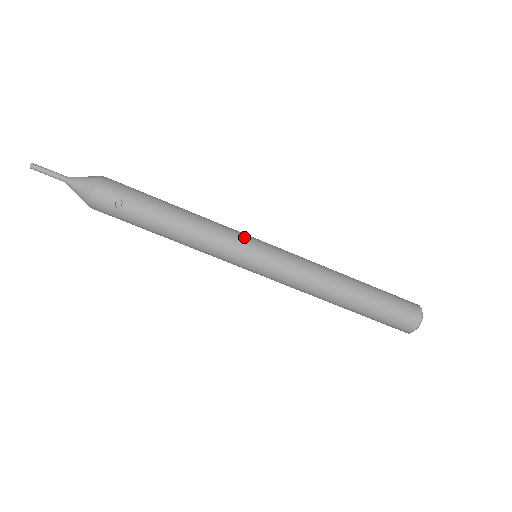
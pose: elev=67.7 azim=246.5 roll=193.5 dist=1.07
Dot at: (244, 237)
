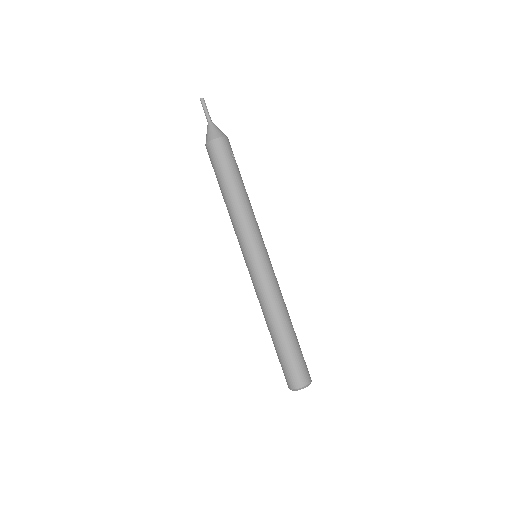
Dot at: occluded
